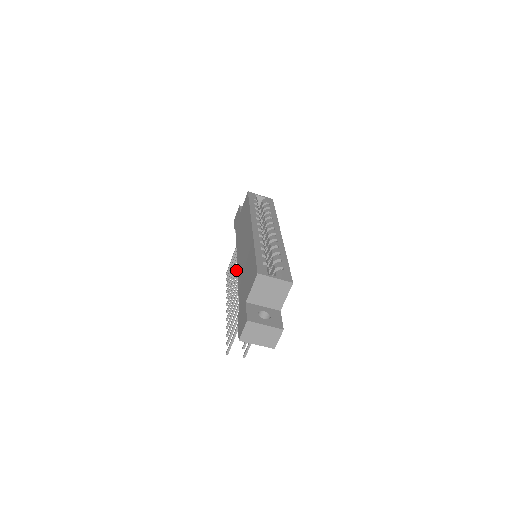
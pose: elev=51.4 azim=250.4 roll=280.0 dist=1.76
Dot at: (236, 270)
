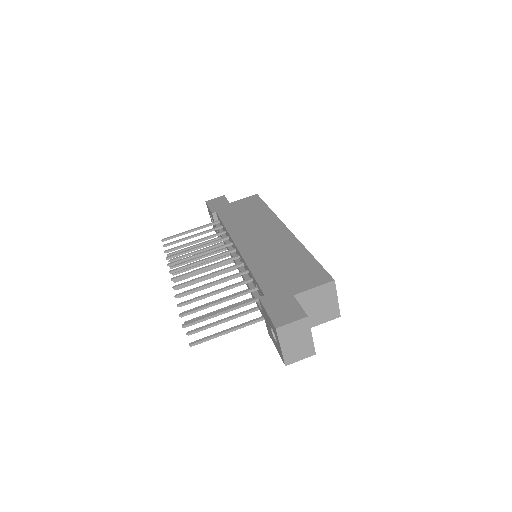
Dot at: occluded
